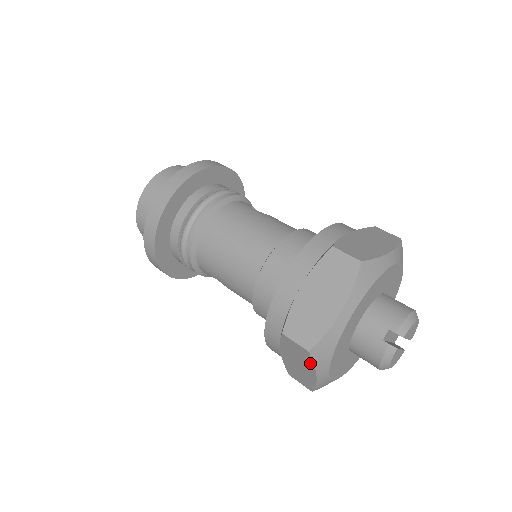
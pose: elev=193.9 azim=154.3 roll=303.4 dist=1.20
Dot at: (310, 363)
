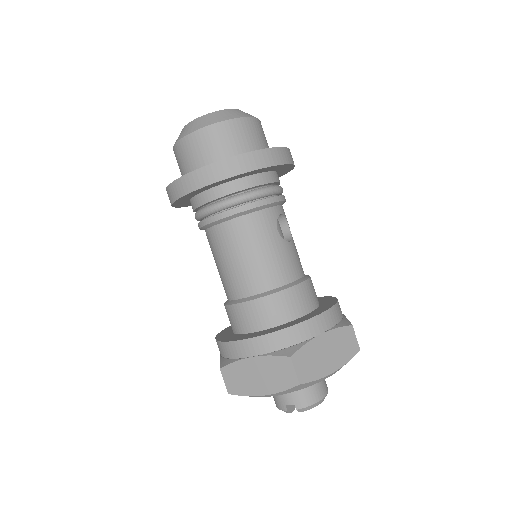
Dot at: occluded
